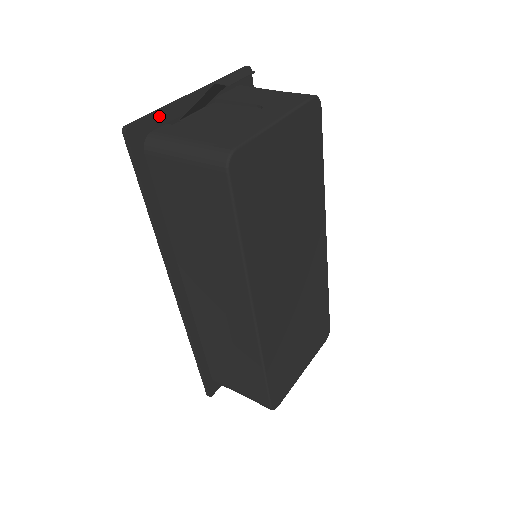
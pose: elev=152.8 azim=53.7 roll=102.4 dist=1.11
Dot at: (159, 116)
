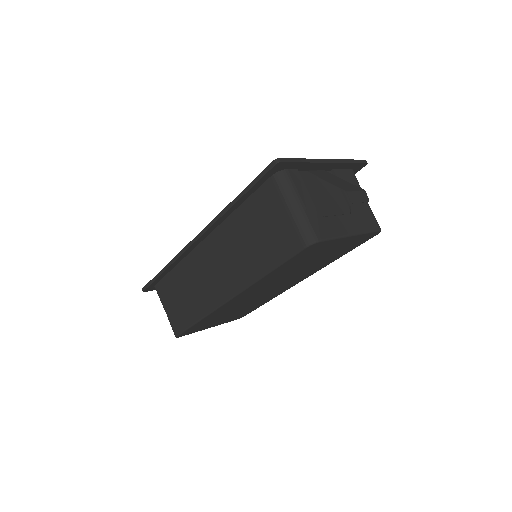
Dot at: (299, 164)
